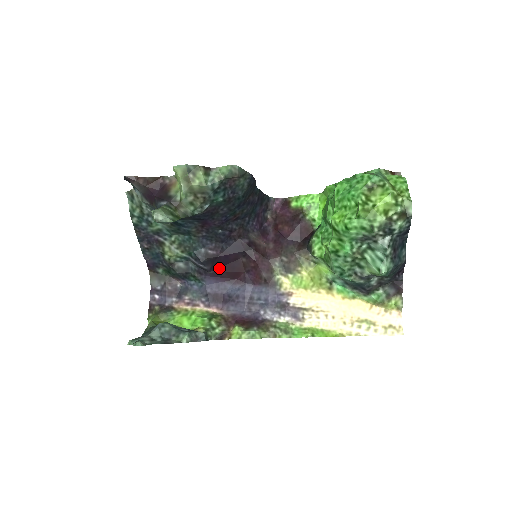
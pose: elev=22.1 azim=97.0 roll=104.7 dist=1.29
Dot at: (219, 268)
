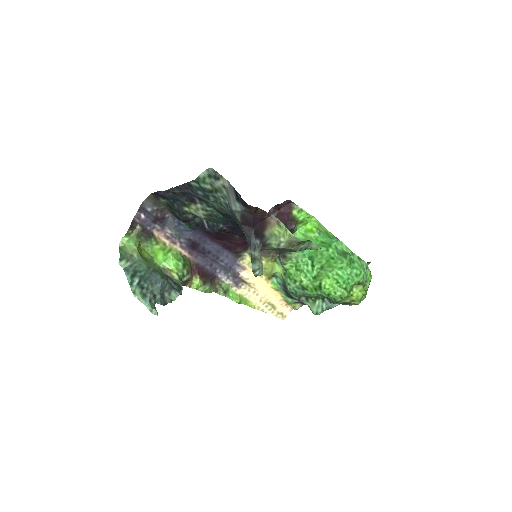
Dot at: occluded
